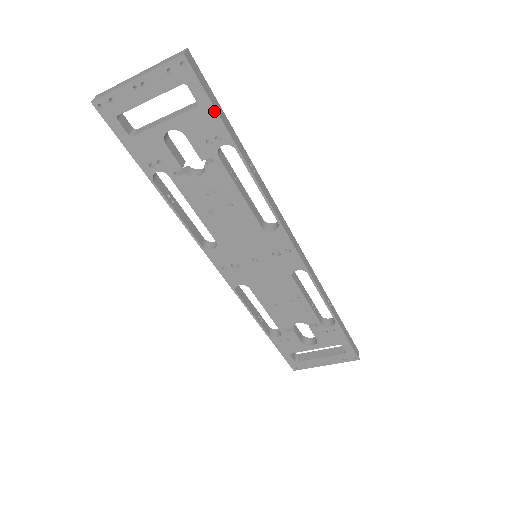
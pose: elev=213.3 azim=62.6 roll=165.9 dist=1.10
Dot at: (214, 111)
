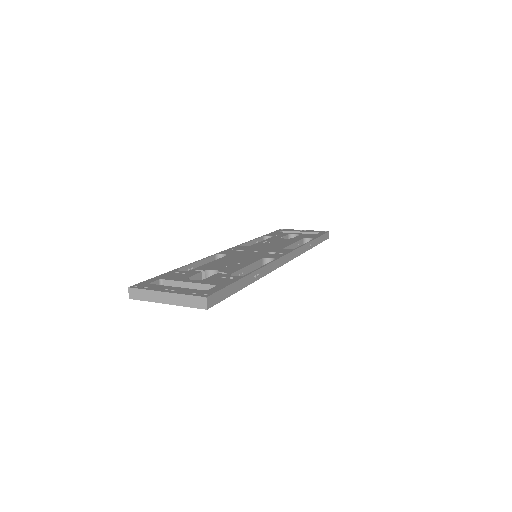
Dot at: (229, 295)
